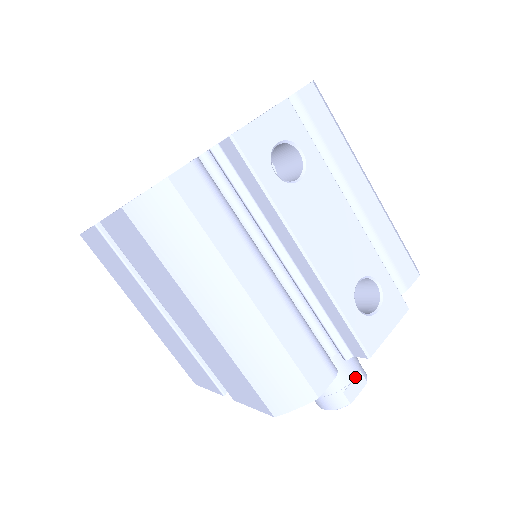
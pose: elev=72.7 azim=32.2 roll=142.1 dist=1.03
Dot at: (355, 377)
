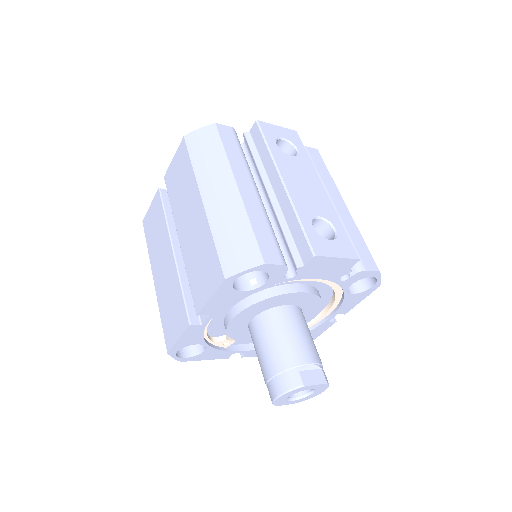
Dot at: (315, 369)
